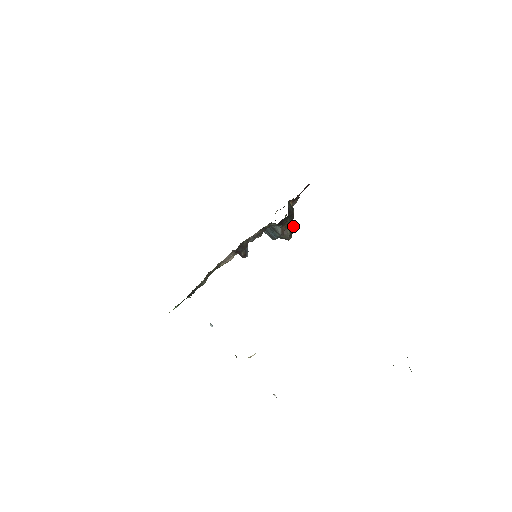
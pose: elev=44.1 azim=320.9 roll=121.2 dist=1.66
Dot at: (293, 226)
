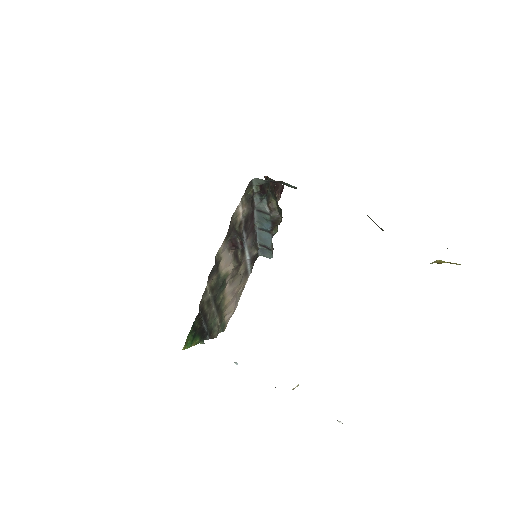
Dot at: (280, 208)
